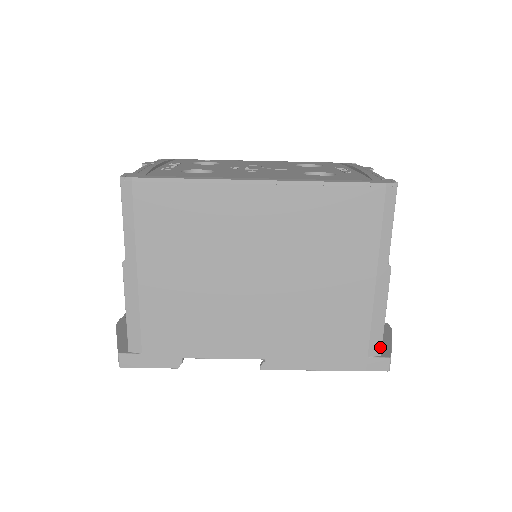
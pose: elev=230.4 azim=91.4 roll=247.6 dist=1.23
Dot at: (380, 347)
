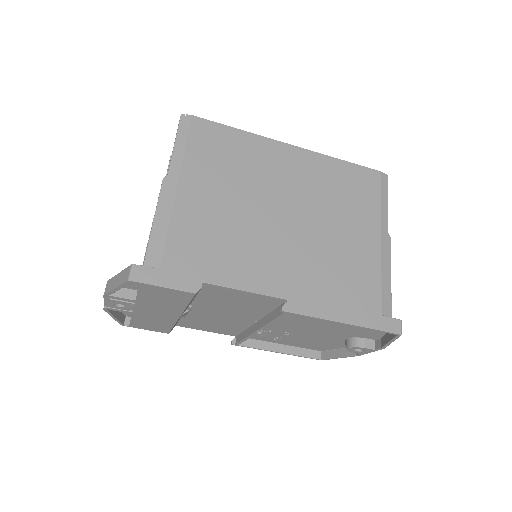
Dot at: (390, 309)
